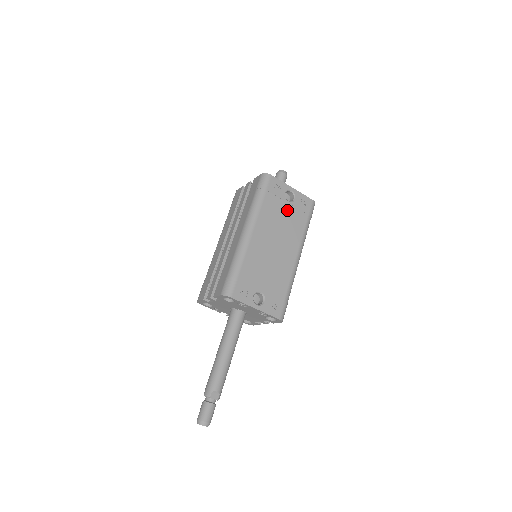
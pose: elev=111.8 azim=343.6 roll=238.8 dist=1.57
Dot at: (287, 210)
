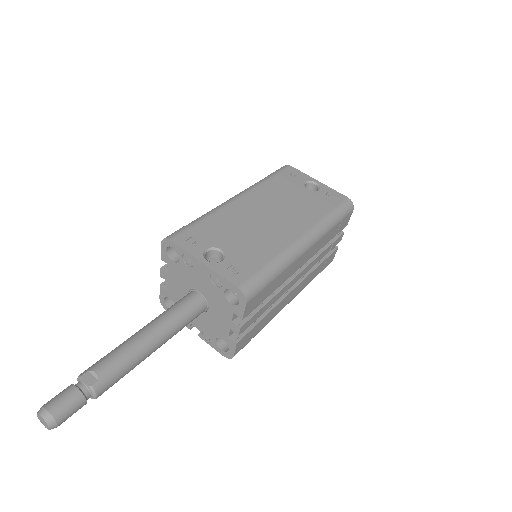
Dot at: (302, 195)
